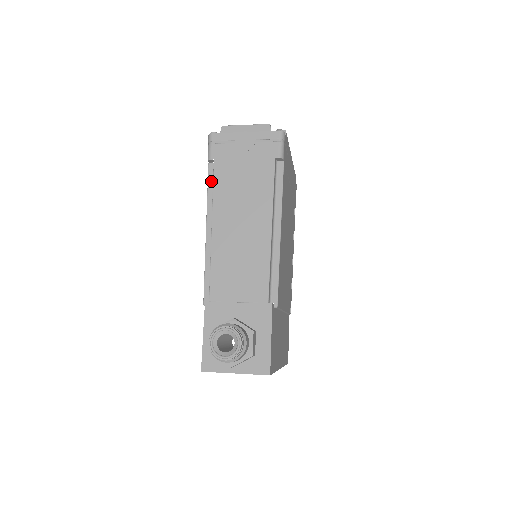
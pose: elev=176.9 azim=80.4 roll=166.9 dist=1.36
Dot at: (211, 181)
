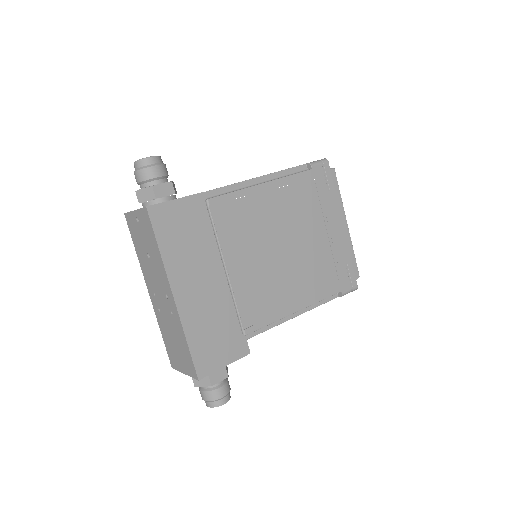
Dot at: occluded
